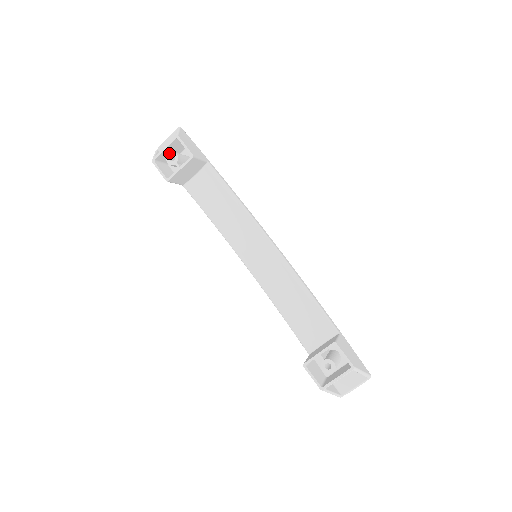
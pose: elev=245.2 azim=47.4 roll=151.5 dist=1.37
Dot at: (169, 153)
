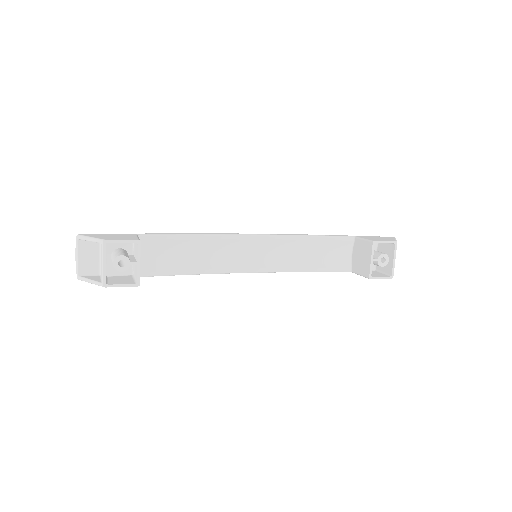
Dot at: (113, 263)
